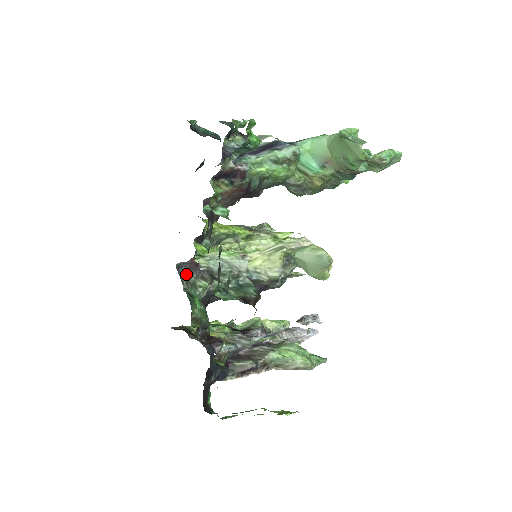
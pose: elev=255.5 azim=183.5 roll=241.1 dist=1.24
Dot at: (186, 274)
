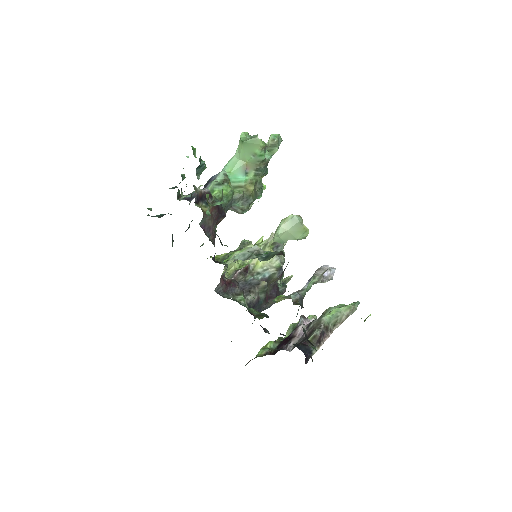
Dot at: (225, 296)
